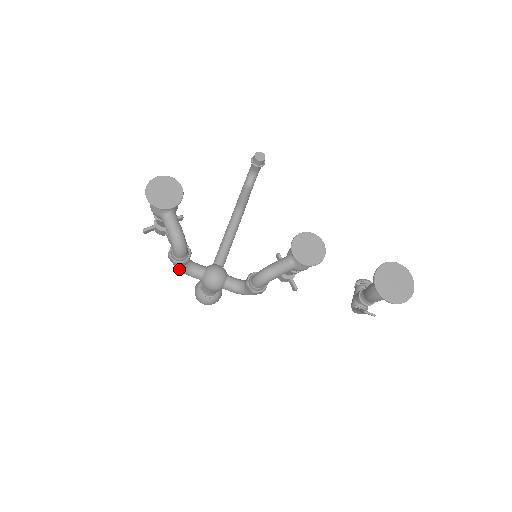
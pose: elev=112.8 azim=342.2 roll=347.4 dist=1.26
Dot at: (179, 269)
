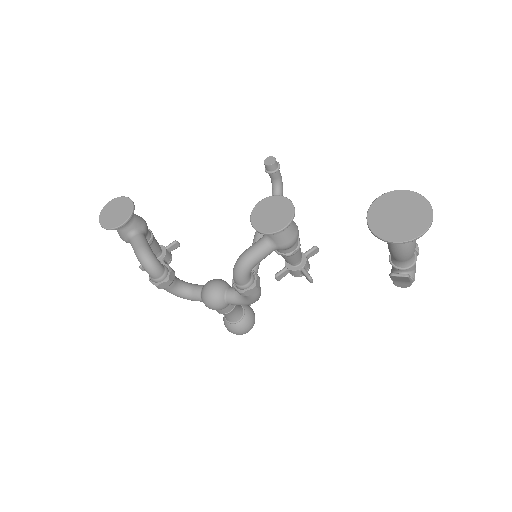
Dot at: (175, 295)
